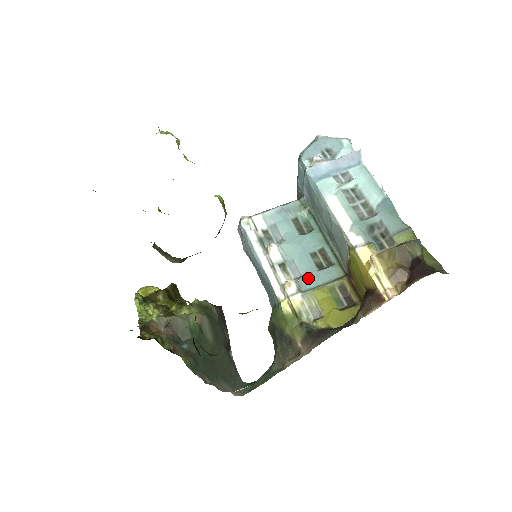
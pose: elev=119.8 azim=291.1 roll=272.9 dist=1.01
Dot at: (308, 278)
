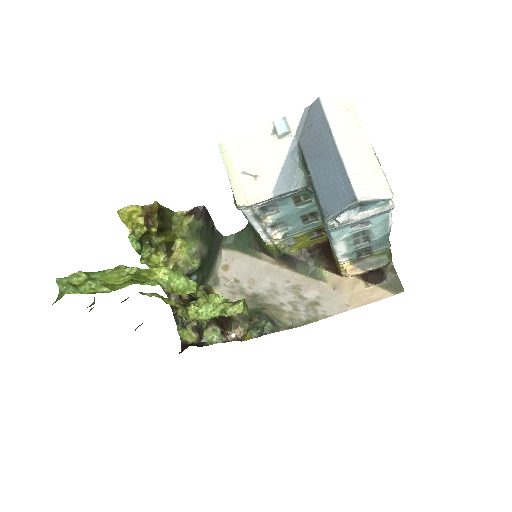
Dot at: (293, 231)
